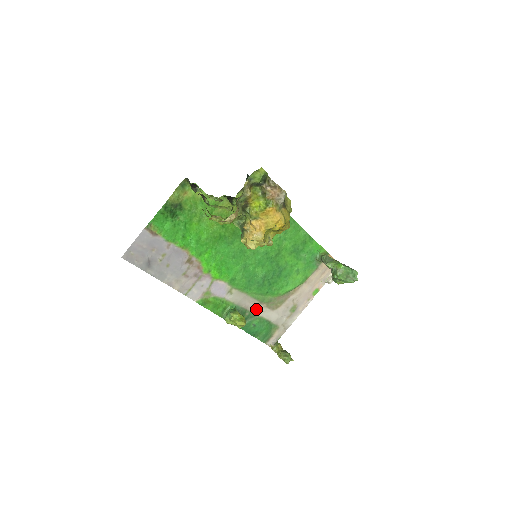
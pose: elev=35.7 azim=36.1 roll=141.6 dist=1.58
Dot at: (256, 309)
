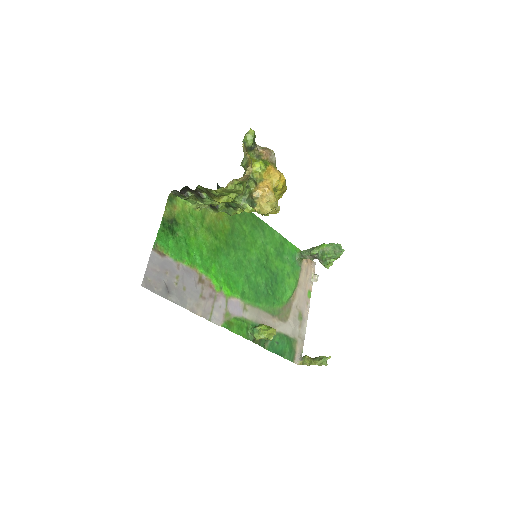
Dot at: (272, 324)
